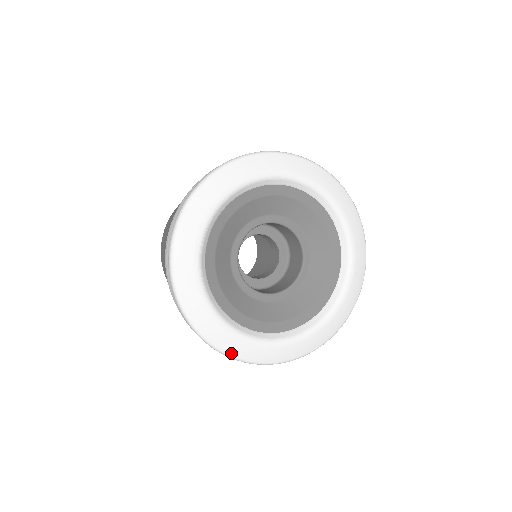
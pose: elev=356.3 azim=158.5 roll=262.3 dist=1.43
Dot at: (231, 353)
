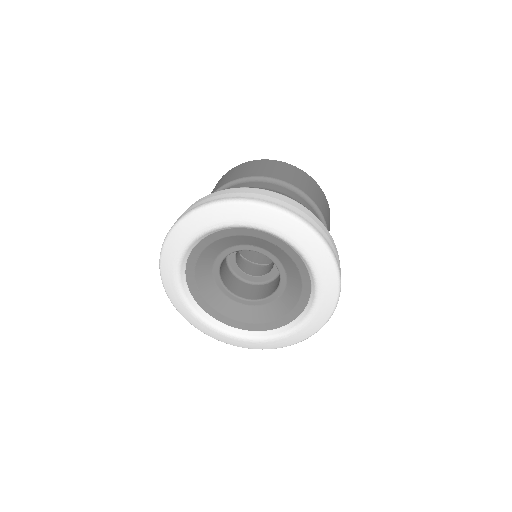
Dot at: (247, 347)
